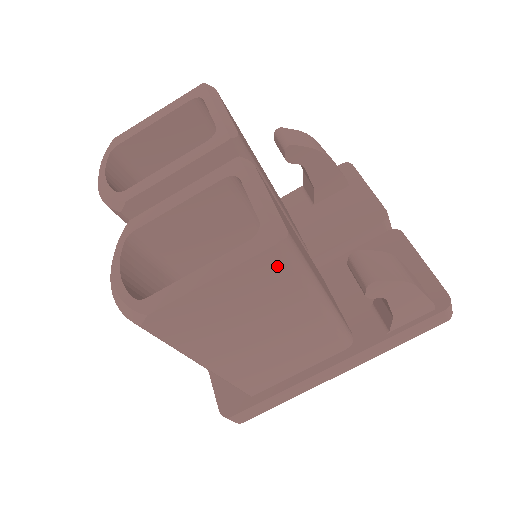
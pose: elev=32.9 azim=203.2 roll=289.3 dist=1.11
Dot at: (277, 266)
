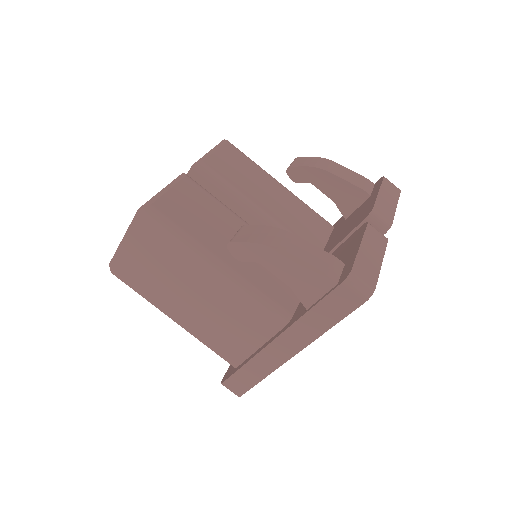
Dot at: (151, 228)
